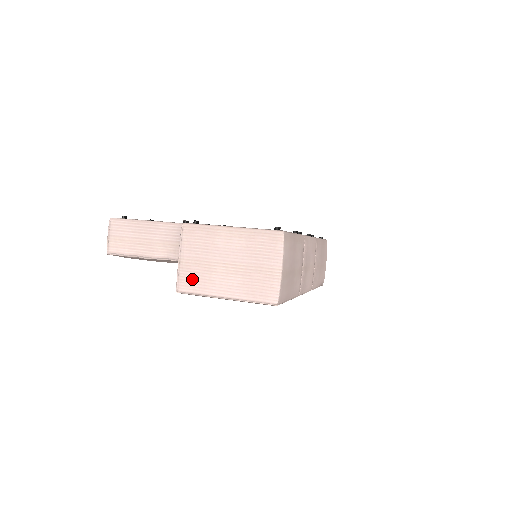
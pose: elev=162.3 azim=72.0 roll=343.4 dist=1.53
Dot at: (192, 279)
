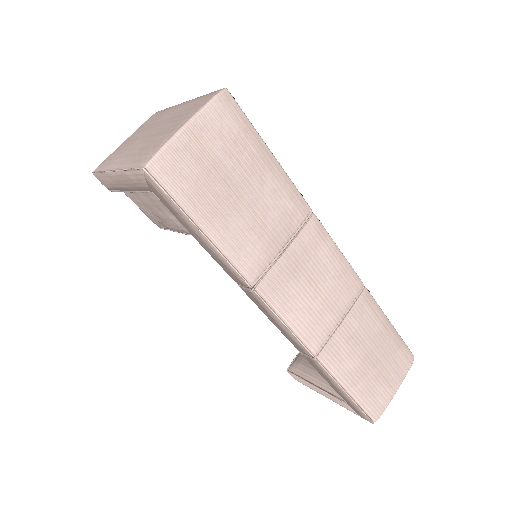
Dot at: (112, 156)
